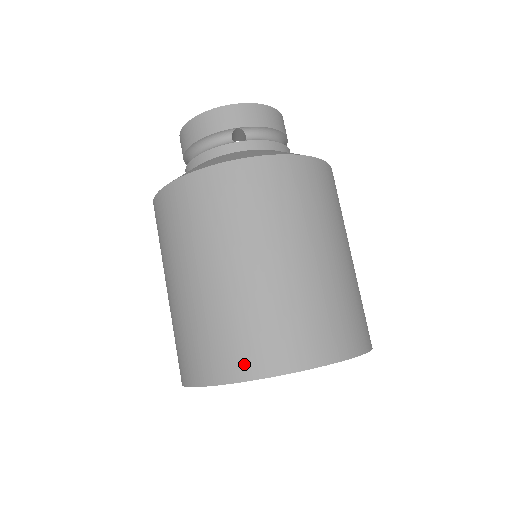
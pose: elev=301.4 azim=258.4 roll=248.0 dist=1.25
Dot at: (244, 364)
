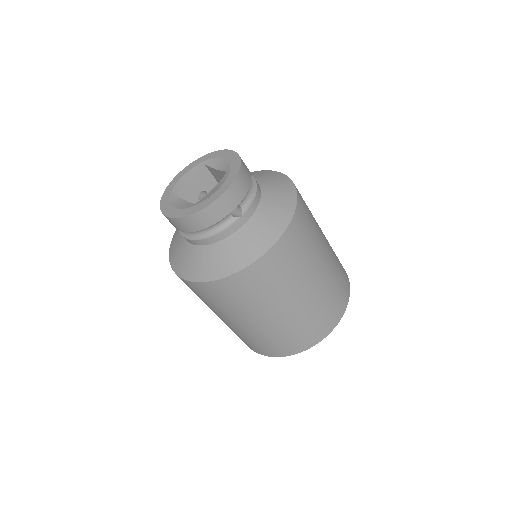
Dot at: (311, 341)
